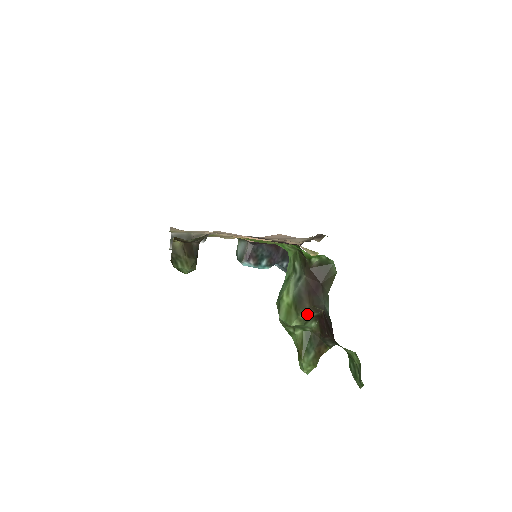
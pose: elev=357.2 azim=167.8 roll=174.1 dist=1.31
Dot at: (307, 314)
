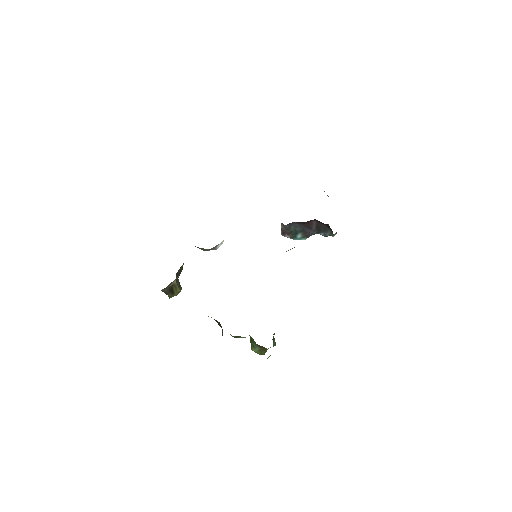
Dot at: occluded
